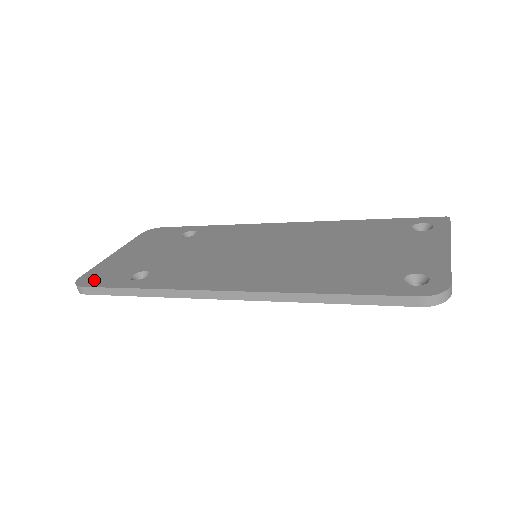
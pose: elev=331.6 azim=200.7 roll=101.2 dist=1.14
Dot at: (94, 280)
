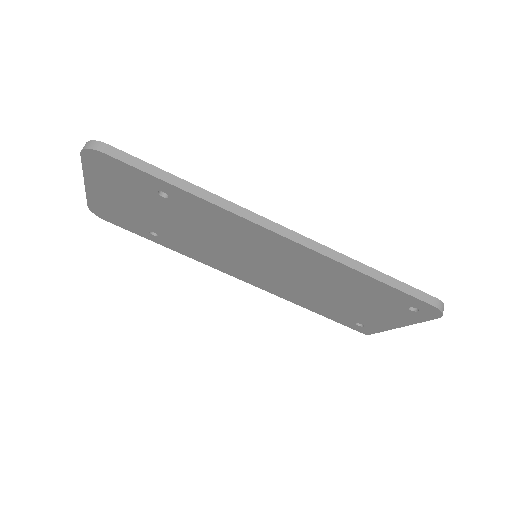
Dot at: occluded
